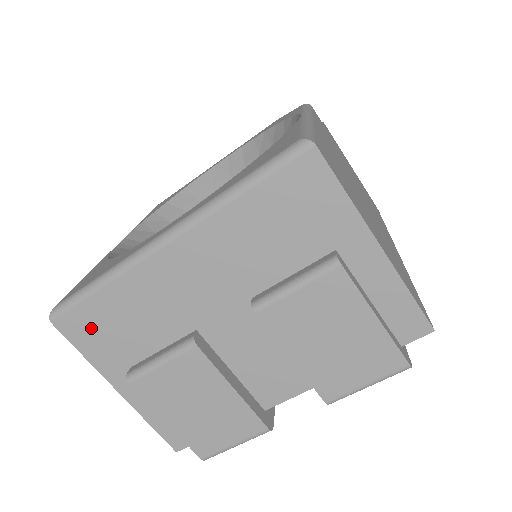
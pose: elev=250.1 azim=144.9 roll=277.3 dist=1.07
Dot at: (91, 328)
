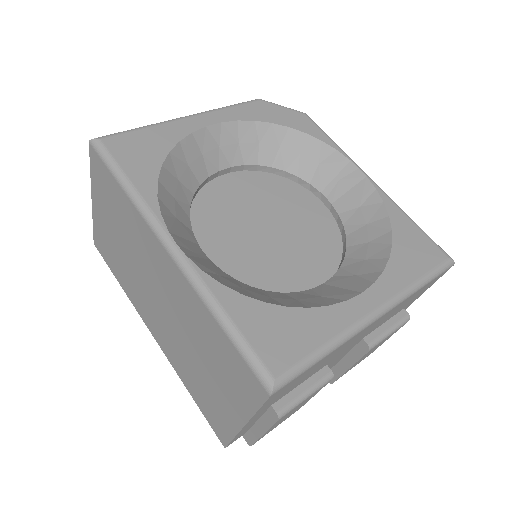
Dot at: (286, 388)
